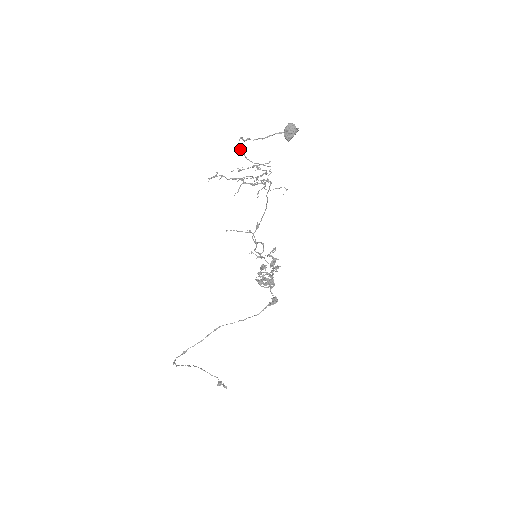
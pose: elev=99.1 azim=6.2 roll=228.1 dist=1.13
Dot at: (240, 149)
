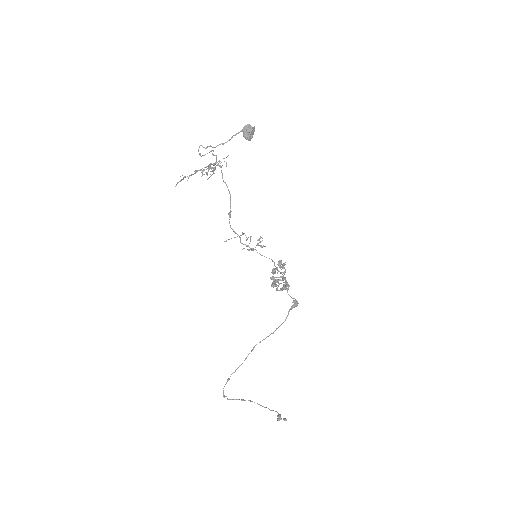
Dot at: (199, 153)
